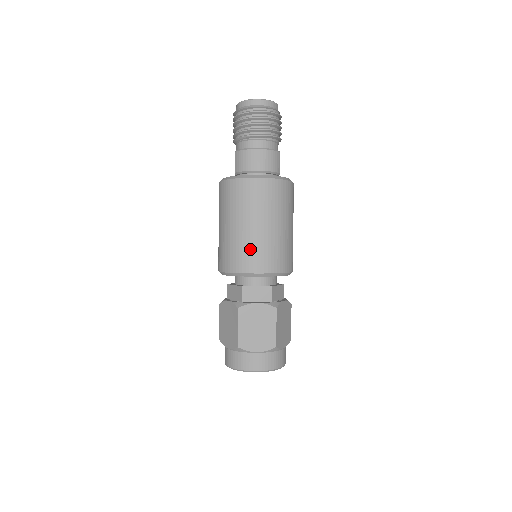
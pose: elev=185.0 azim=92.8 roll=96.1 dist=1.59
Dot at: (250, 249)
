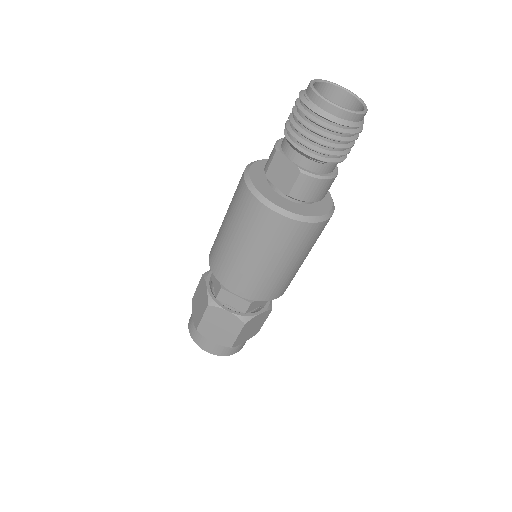
Dot at: (282, 283)
